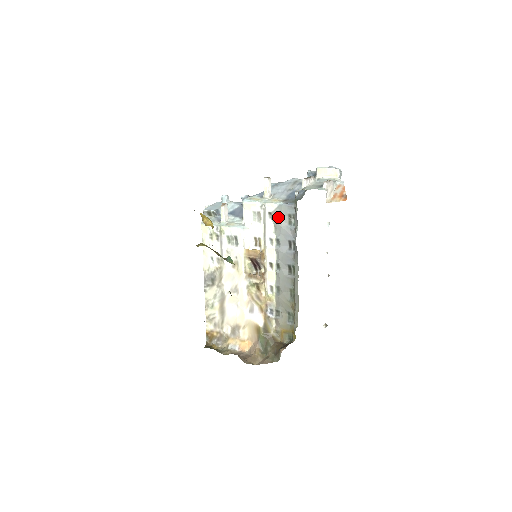
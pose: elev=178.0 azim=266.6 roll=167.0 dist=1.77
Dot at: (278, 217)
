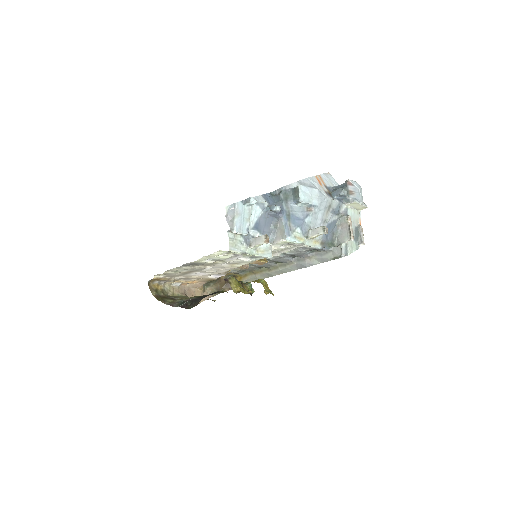
Dot at: (305, 248)
